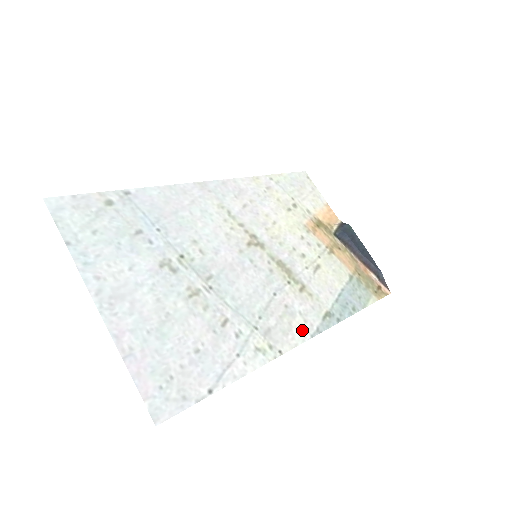
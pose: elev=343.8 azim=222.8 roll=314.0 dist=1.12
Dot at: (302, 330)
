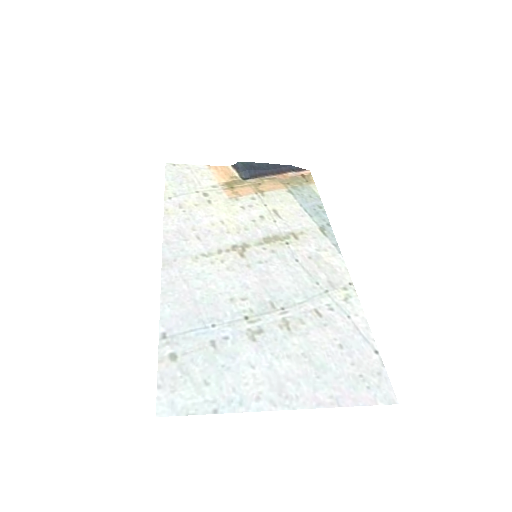
Dot at: (333, 257)
